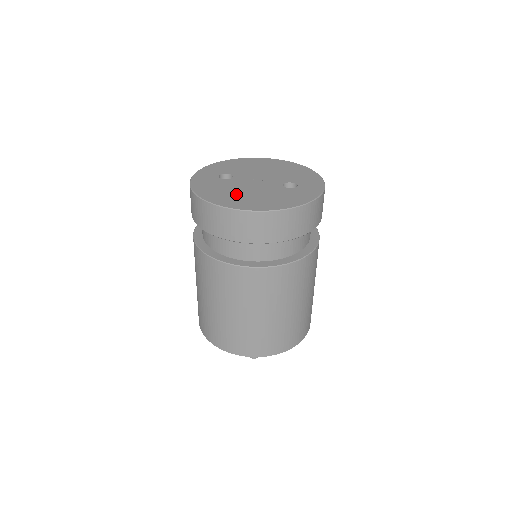
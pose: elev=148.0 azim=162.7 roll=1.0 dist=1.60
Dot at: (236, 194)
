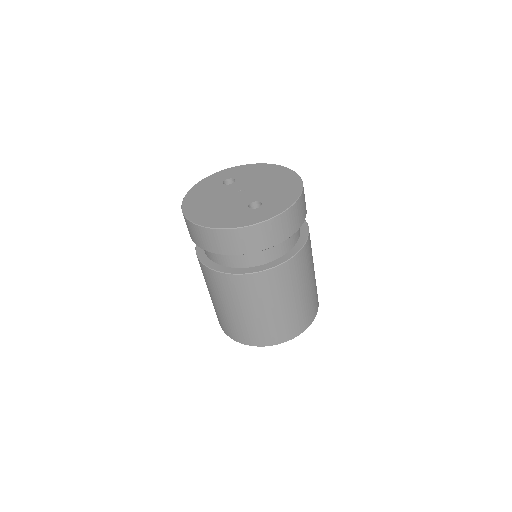
Dot at: (207, 202)
